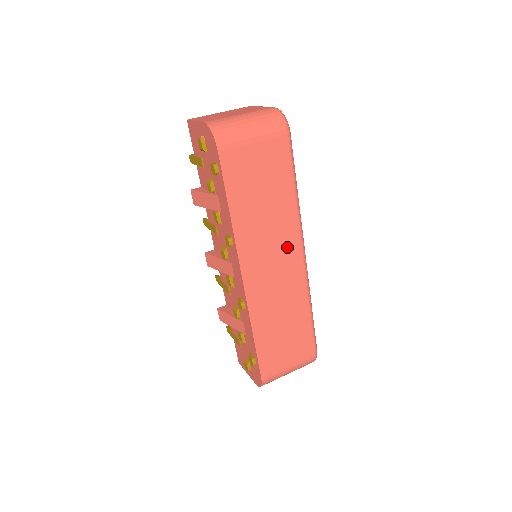
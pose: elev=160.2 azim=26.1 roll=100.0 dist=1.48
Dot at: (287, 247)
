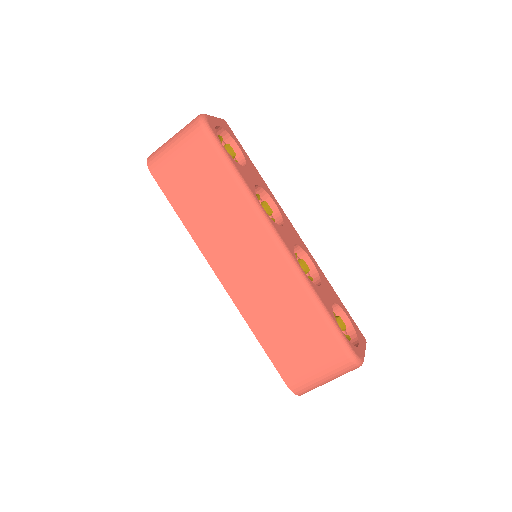
Dot at: (253, 239)
